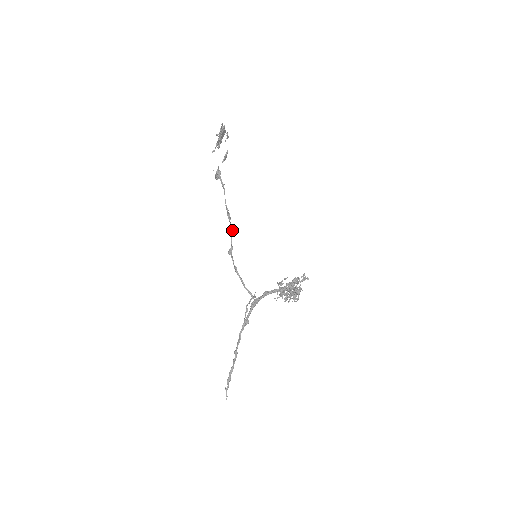
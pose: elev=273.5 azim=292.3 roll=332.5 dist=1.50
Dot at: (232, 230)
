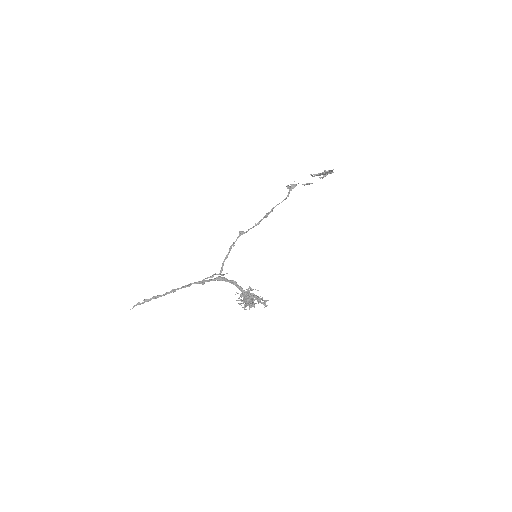
Dot at: occluded
